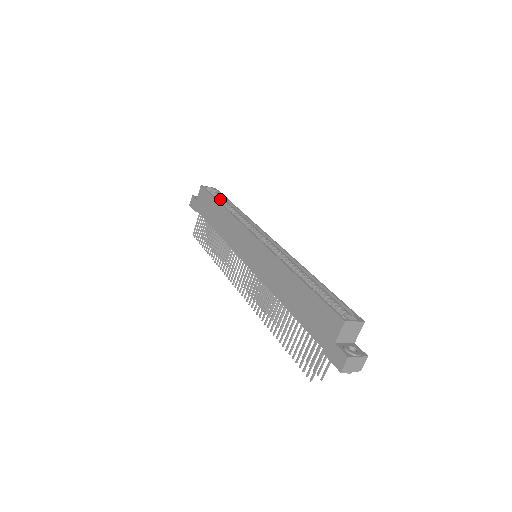
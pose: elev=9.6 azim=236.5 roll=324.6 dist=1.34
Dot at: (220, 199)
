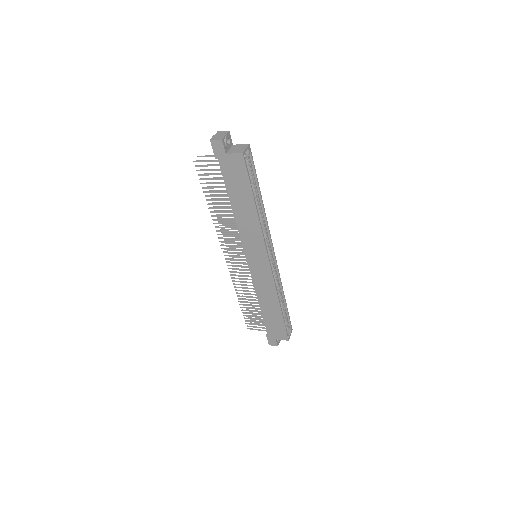
Dot at: (251, 177)
